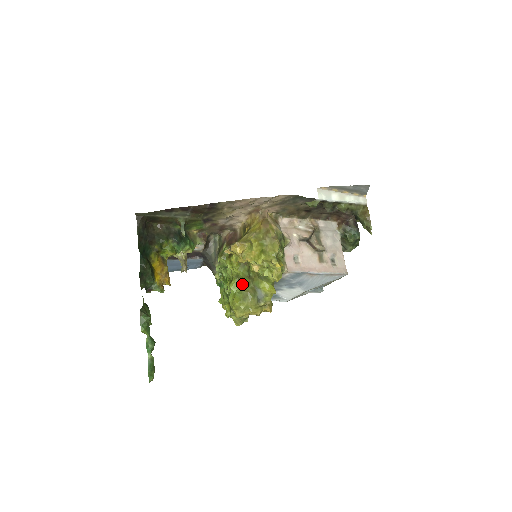
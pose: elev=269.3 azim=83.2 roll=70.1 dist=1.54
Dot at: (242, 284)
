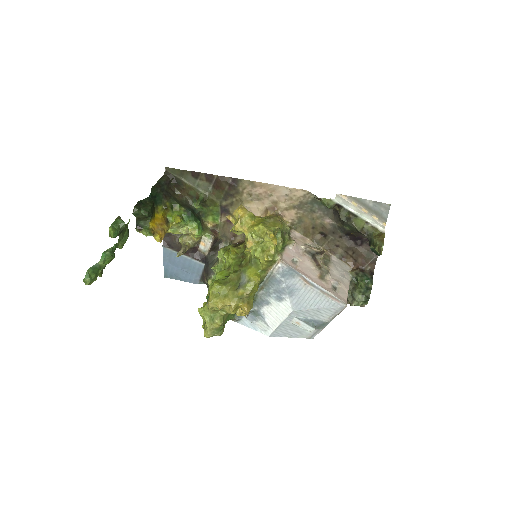
Dot at: occluded
